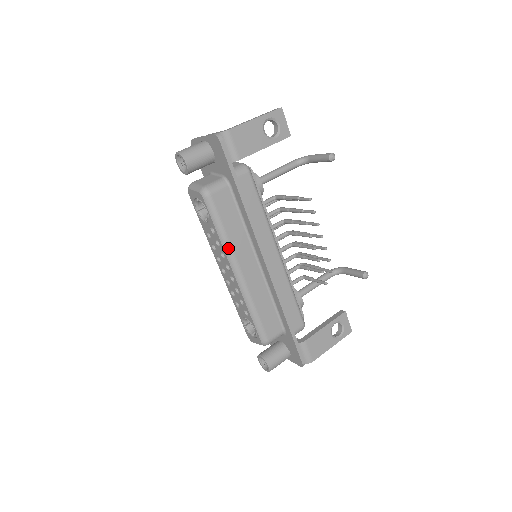
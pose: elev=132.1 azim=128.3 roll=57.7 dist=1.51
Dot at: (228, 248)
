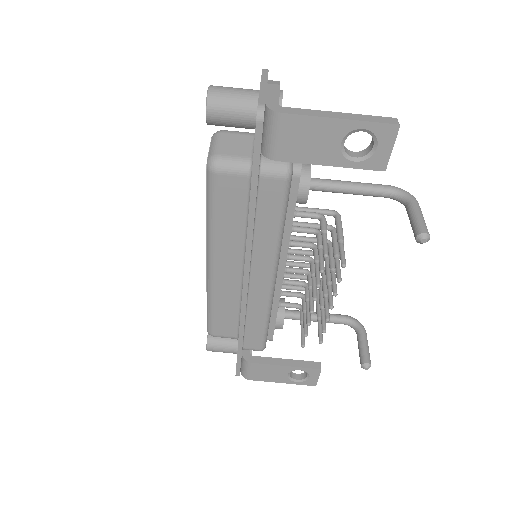
Dot at: (211, 238)
